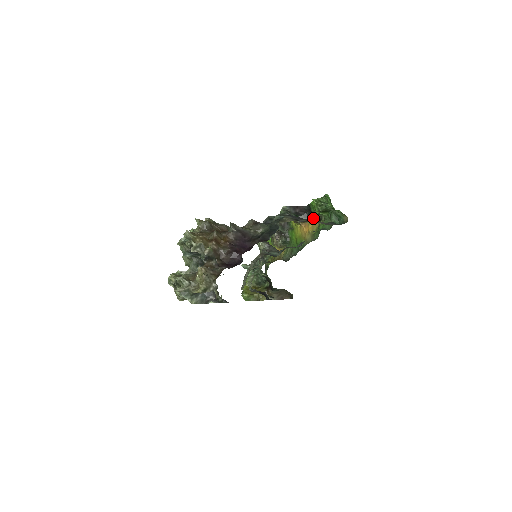
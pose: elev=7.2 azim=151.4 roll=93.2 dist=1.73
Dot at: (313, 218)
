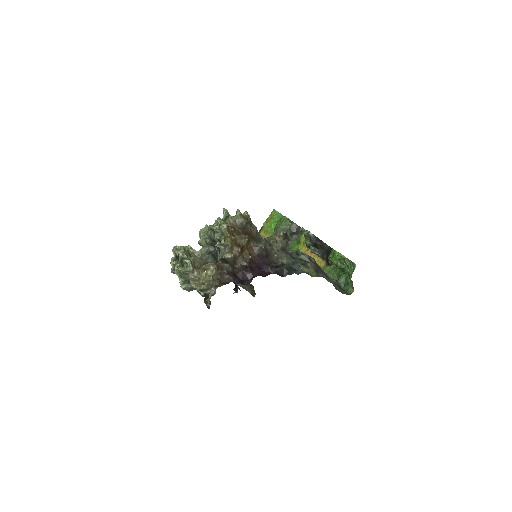
Dot at: (325, 258)
